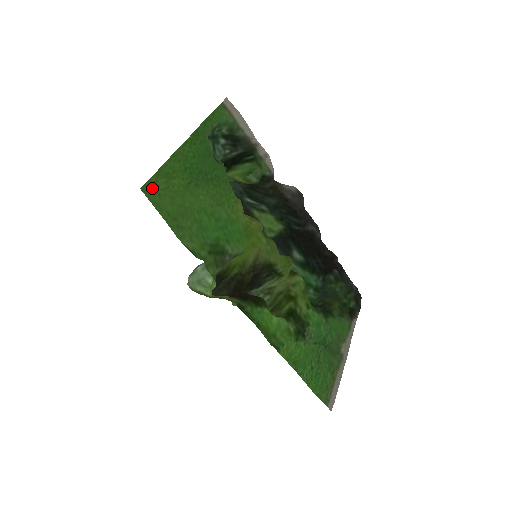
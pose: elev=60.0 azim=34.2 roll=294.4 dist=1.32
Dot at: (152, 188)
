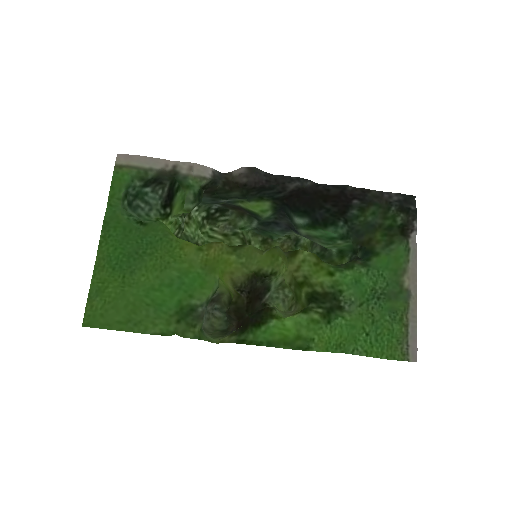
Dot at: (92, 316)
